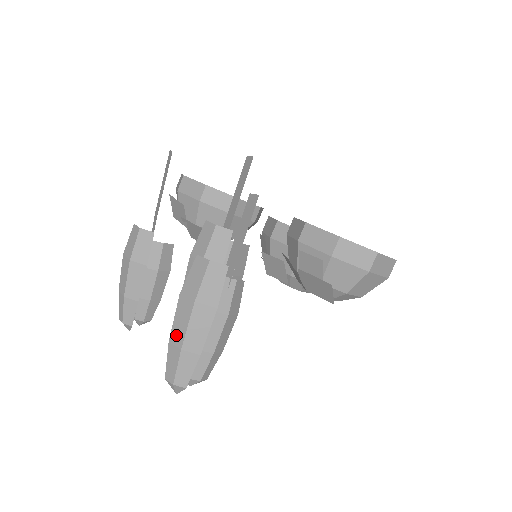
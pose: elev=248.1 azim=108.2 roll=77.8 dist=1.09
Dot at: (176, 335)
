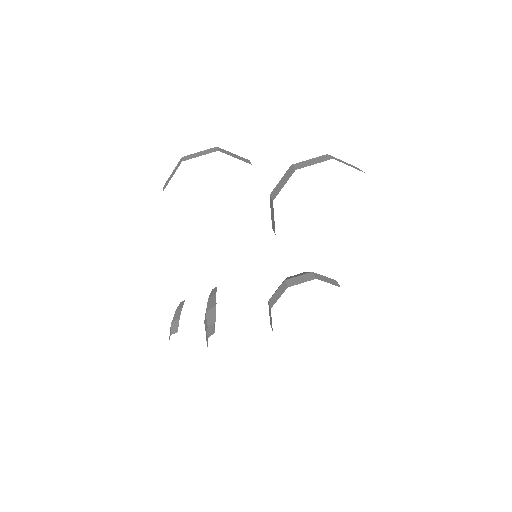
Dot at: occluded
